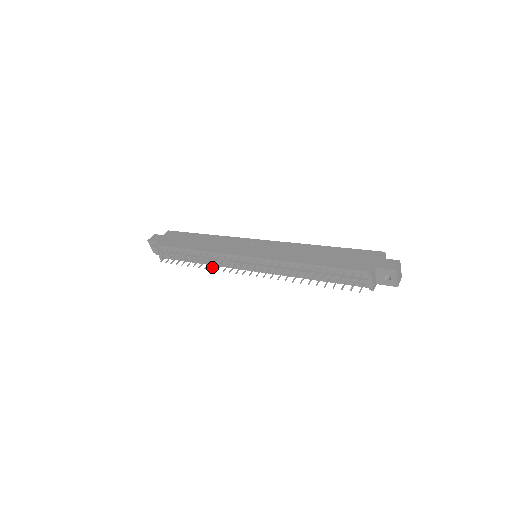
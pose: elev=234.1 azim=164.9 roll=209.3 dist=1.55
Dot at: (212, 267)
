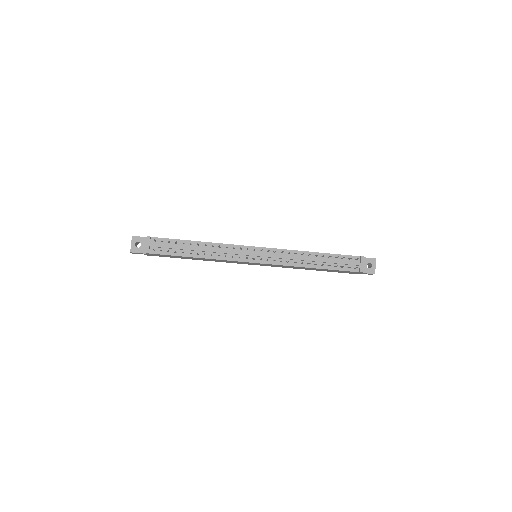
Dot at: occluded
